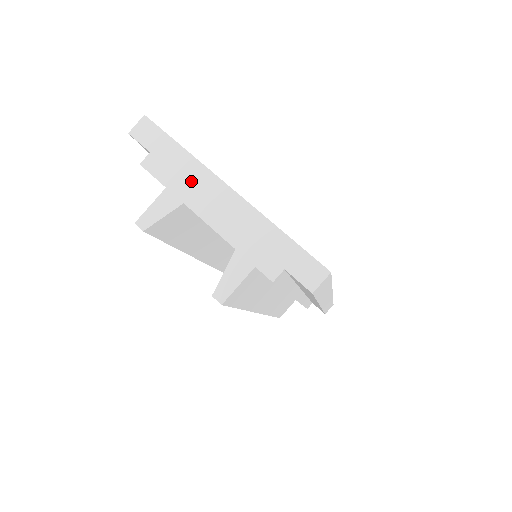
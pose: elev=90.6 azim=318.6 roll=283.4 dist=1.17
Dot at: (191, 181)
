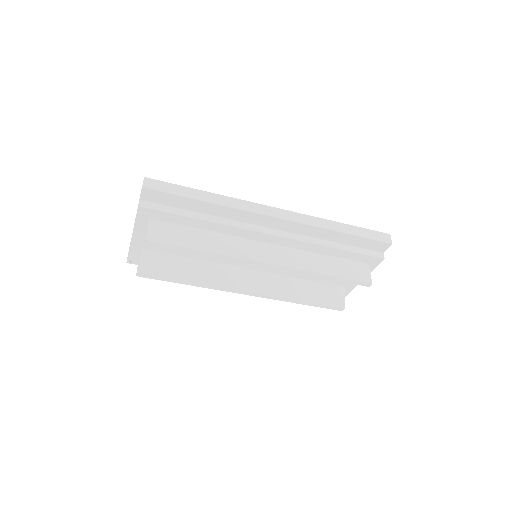
Dot at: occluded
